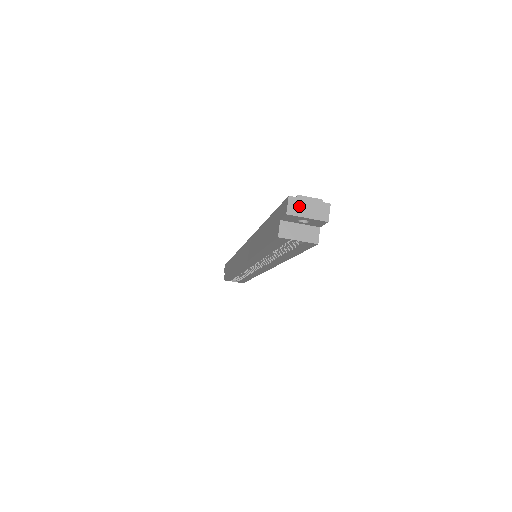
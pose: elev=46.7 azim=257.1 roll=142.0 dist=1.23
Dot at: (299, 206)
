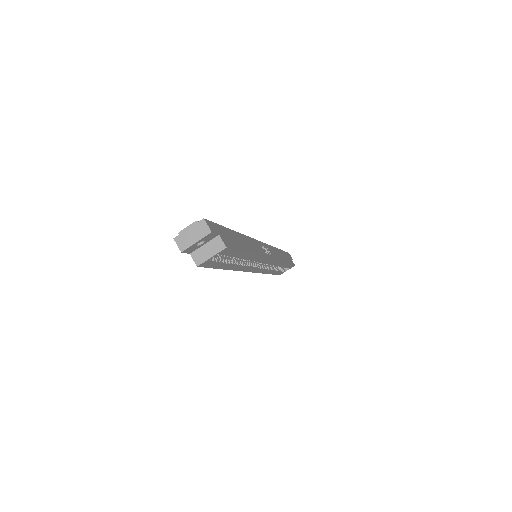
Dot at: (185, 239)
